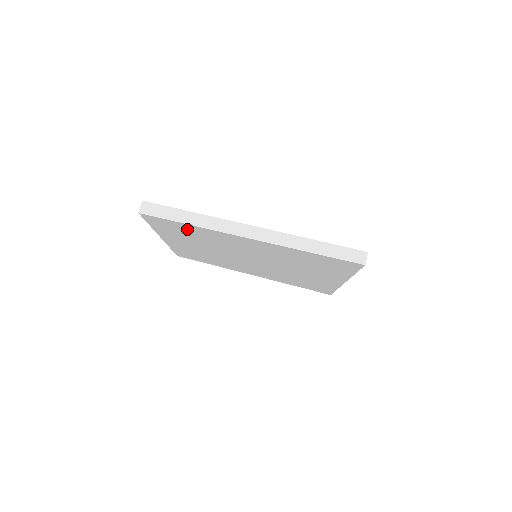
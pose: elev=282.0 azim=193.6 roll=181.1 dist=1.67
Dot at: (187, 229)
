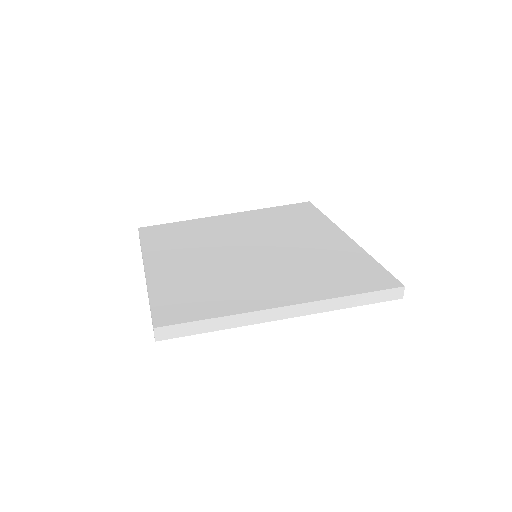
Dot at: occluded
